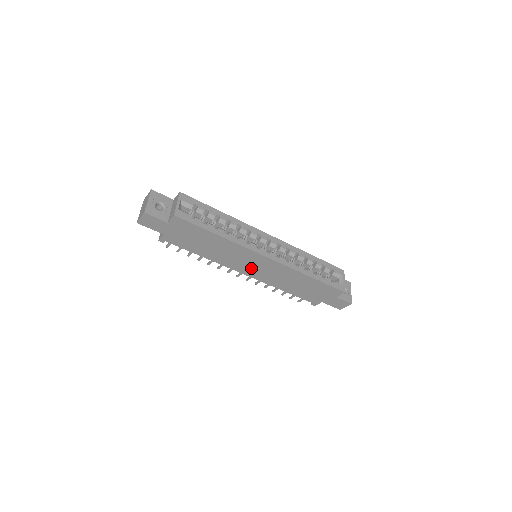
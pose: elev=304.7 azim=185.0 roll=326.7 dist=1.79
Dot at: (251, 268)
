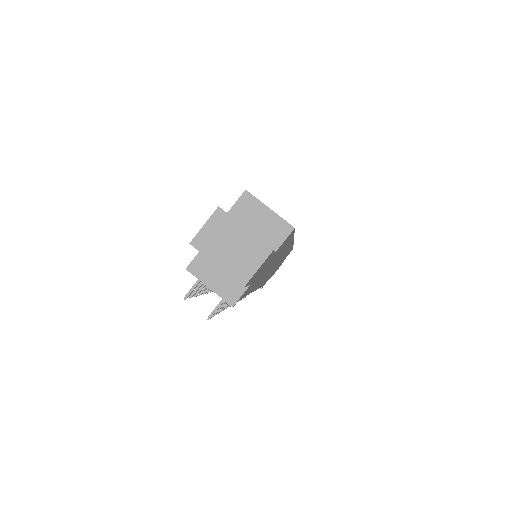
Dot at: (268, 273)
